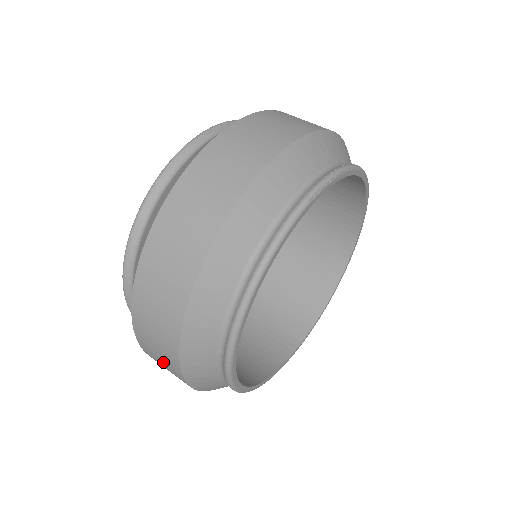
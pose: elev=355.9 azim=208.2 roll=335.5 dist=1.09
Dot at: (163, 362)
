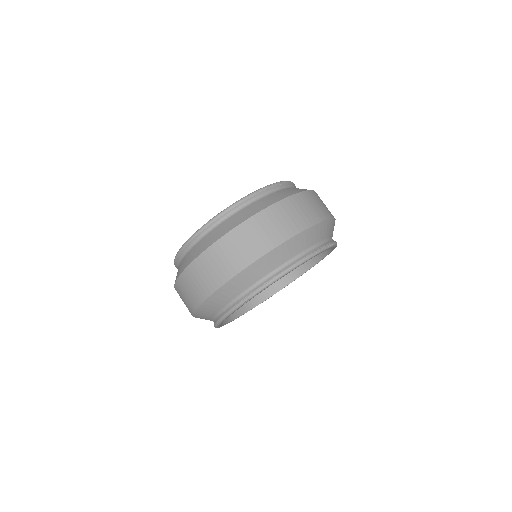
Dot at: occluded
